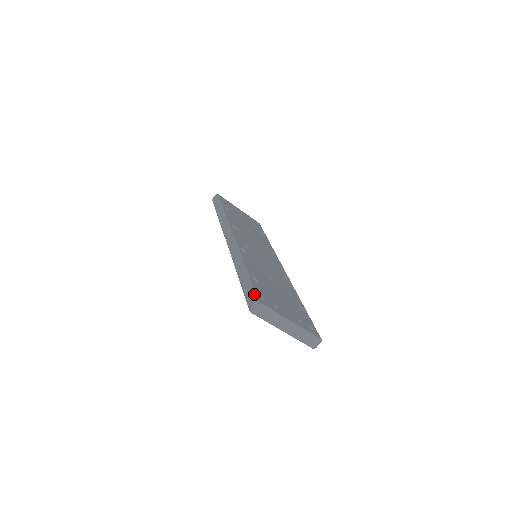
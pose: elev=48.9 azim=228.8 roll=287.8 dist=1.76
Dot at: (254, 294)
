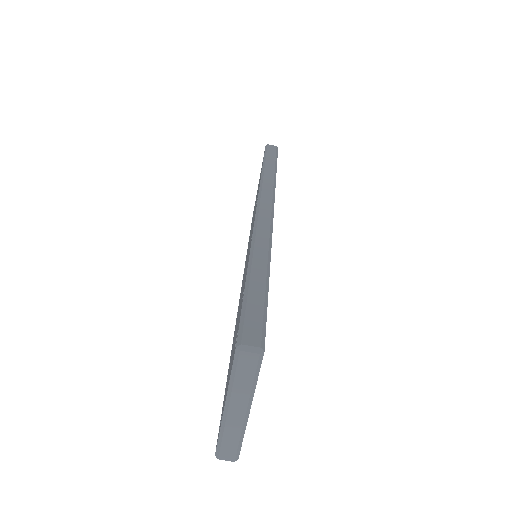
Dot at: (264, 329)
